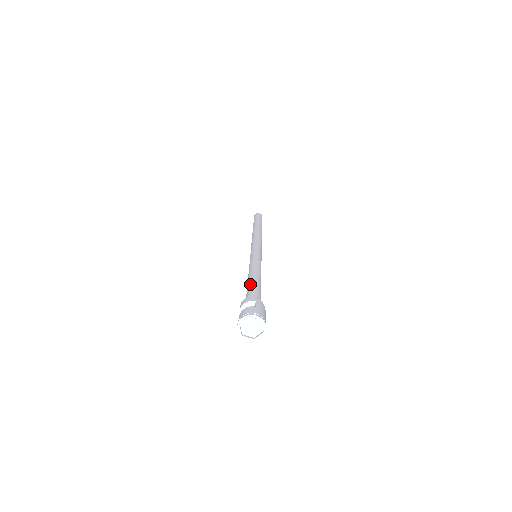
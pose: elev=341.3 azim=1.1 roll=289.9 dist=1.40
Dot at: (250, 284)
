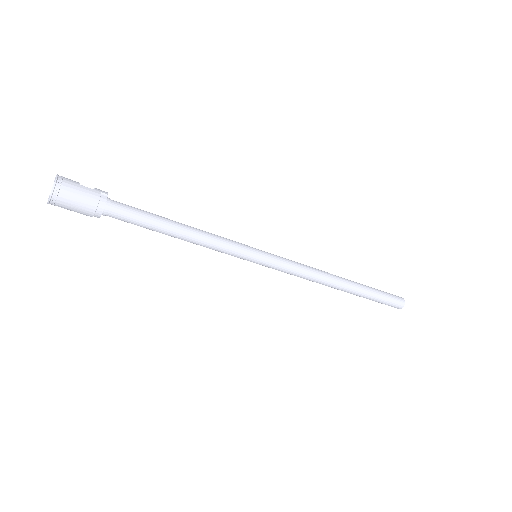
Dot at: occluded
